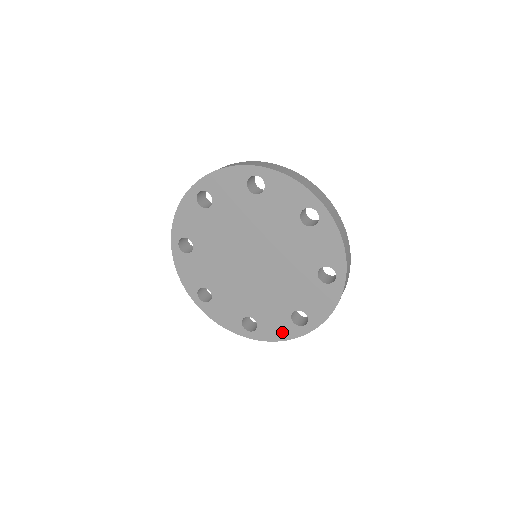
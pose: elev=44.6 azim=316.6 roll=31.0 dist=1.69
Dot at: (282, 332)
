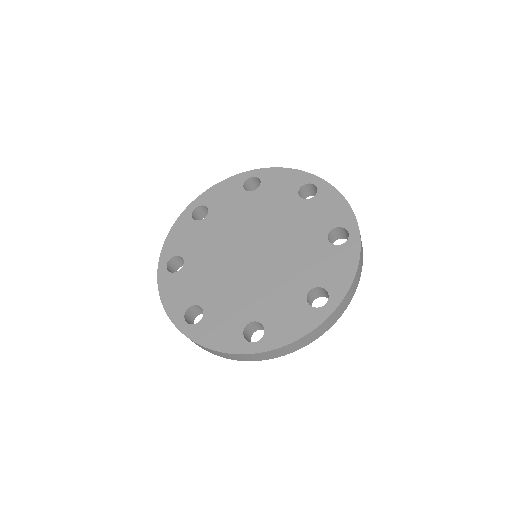
Dot at: (222, 339)
